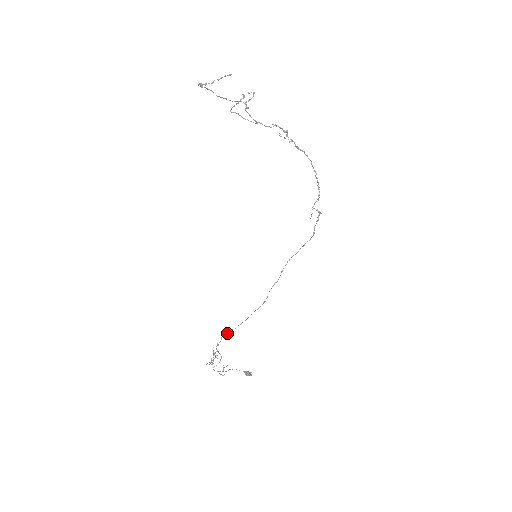
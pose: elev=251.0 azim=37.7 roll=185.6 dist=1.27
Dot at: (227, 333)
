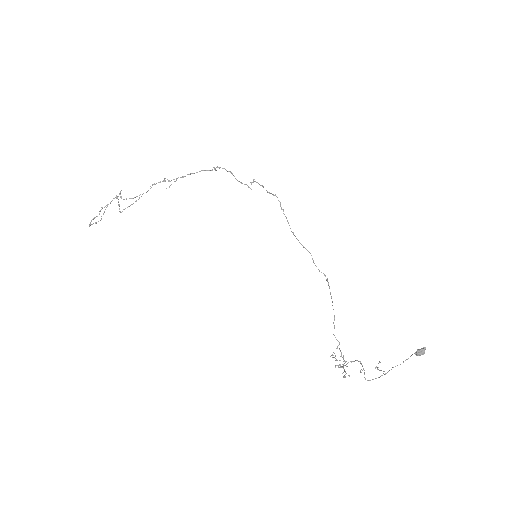
Dot at: occluded
